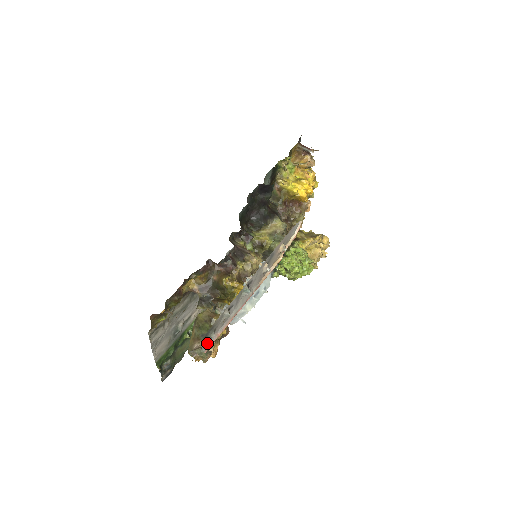
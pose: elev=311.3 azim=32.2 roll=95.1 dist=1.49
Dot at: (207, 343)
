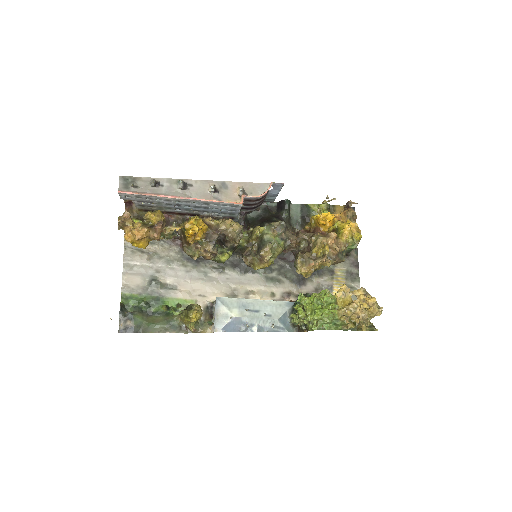
Dot at: (125, 189)
